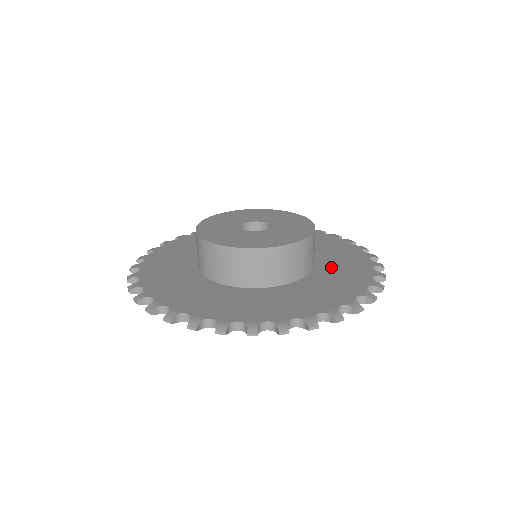
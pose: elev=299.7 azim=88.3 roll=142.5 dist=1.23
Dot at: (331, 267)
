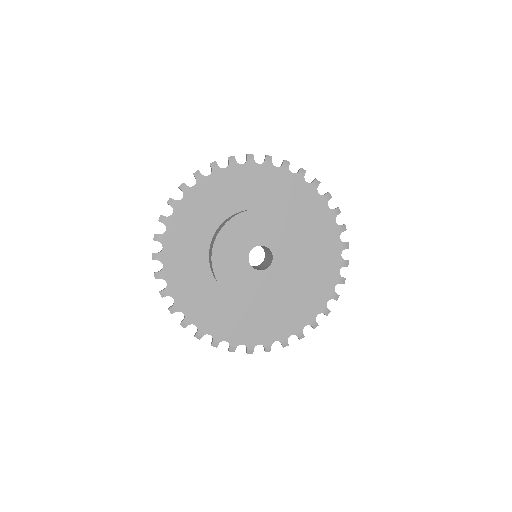
Dot at: (299, 217)
